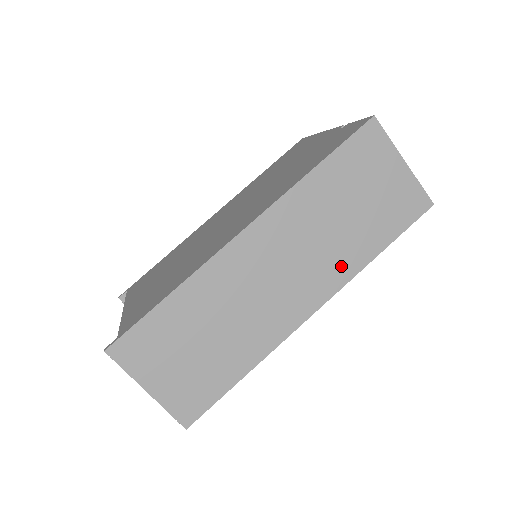
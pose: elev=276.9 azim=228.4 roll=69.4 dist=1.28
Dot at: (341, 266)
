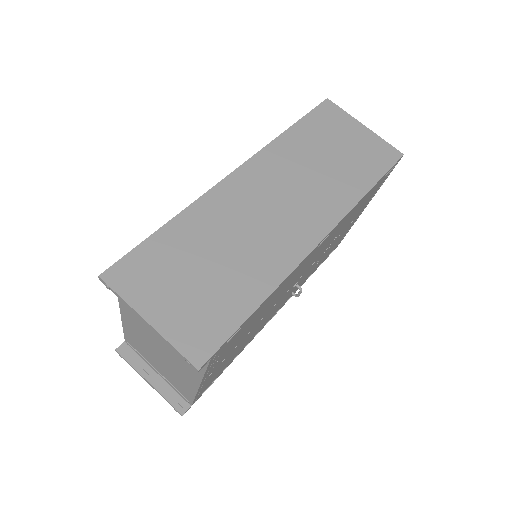
Dot at: (335, 200)
